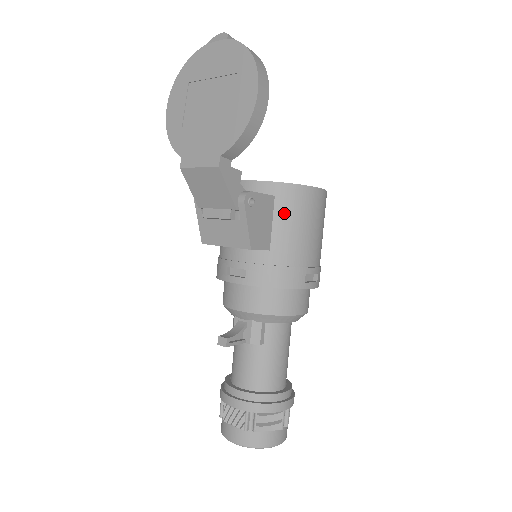
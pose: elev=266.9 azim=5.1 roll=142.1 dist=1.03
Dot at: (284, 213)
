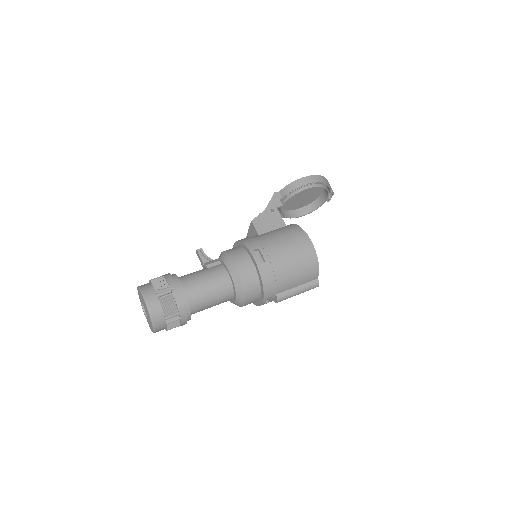
Dot at: (282, 230)
